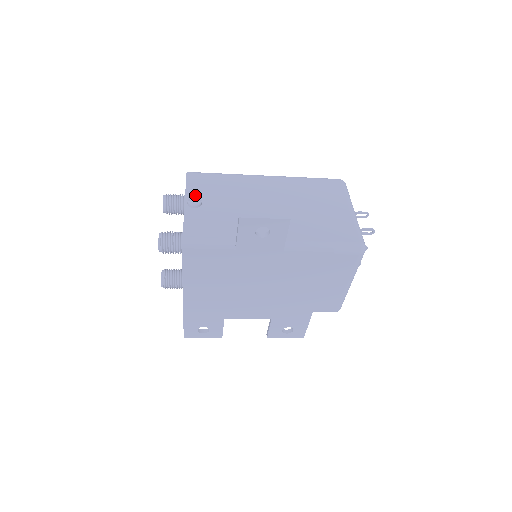
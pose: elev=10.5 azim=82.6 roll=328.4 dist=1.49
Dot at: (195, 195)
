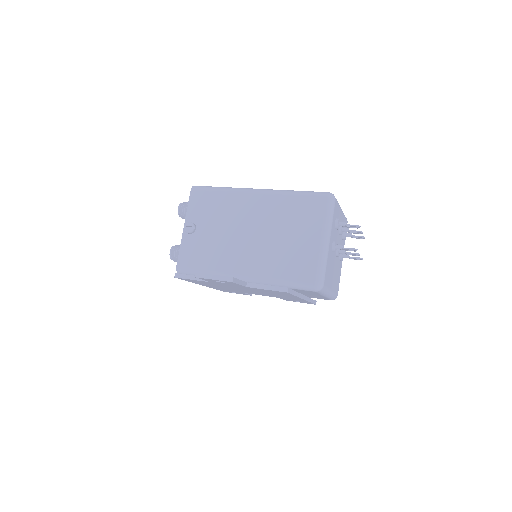
Dot at: (192, 218)
